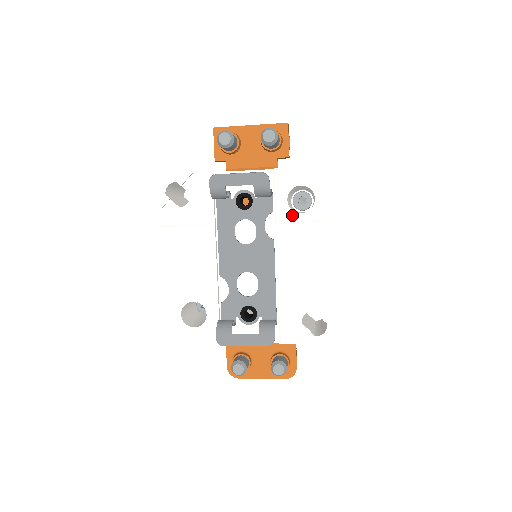
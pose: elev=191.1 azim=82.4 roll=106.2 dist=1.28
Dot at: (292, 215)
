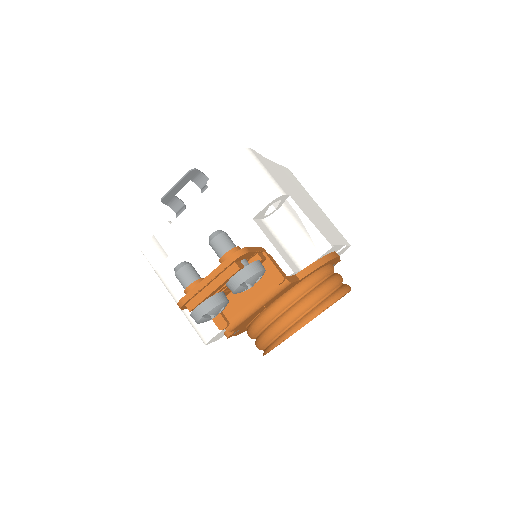
Dot at: occluded
